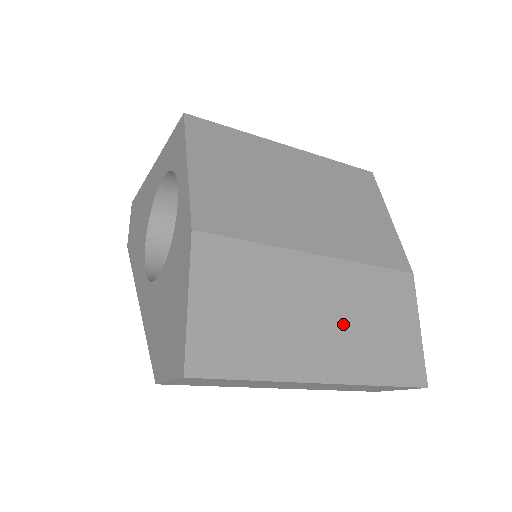
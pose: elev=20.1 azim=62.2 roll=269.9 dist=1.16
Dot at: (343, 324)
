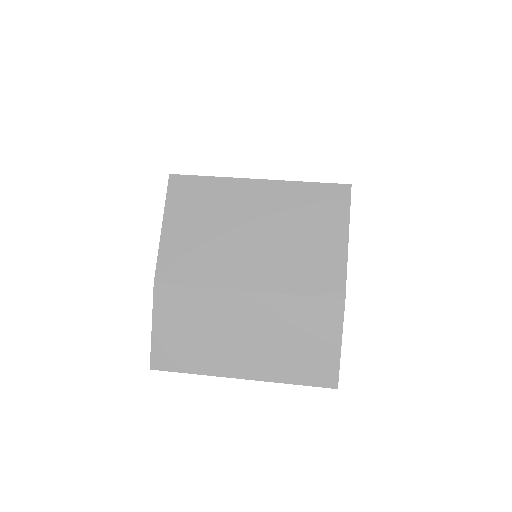
Dot at: (264, 341)
